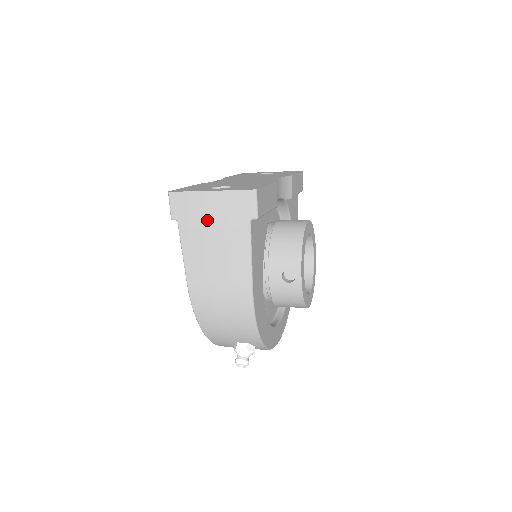
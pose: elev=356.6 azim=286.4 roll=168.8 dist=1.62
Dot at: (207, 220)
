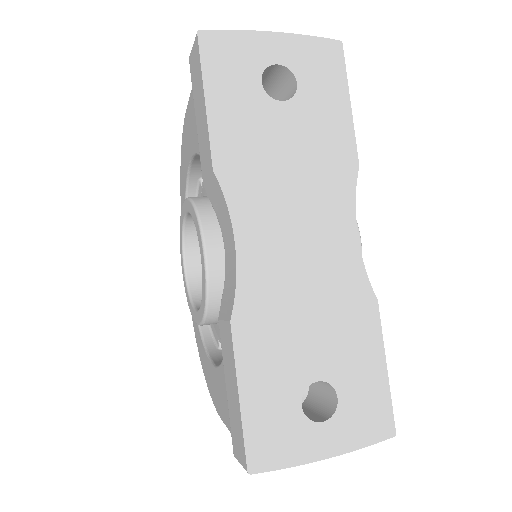
Dot at: occluded
